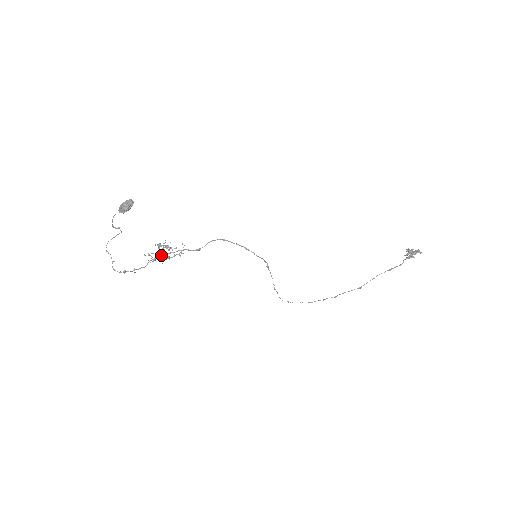
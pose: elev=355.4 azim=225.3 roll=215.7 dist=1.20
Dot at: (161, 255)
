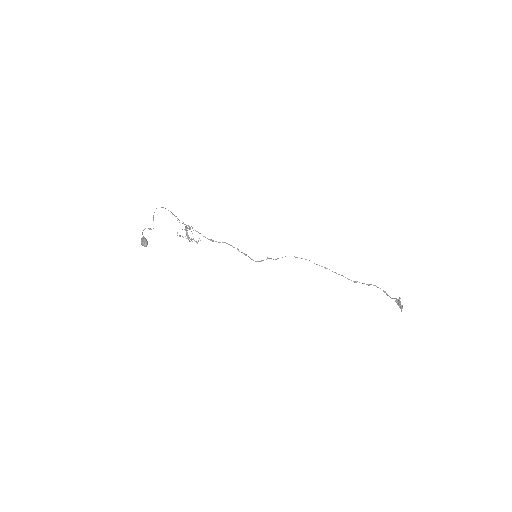
Dot at: occluded
